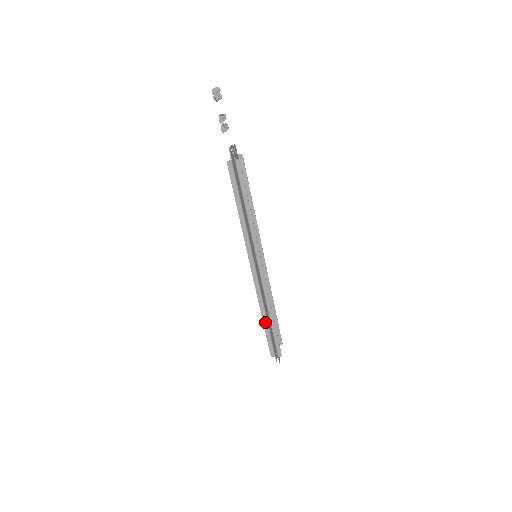
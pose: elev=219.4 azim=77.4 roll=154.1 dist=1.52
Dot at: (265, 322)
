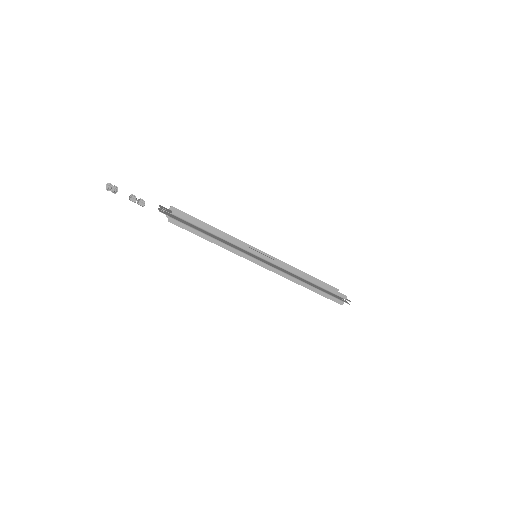
Dot at: (312, 289)
